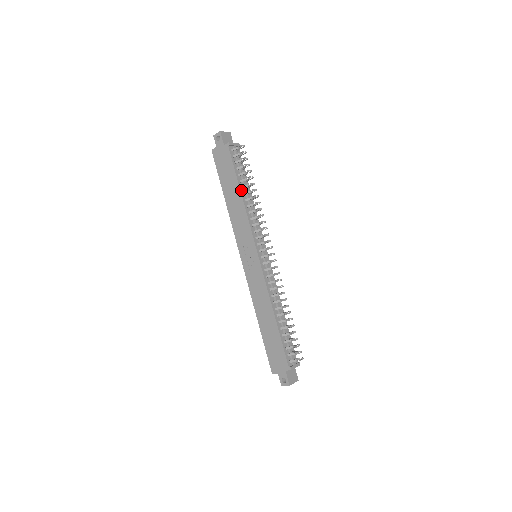
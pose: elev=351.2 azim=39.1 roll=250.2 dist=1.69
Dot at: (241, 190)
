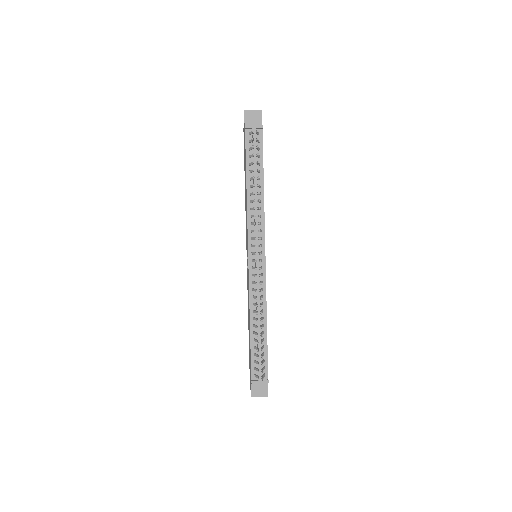
Dot at: (248, 182)
